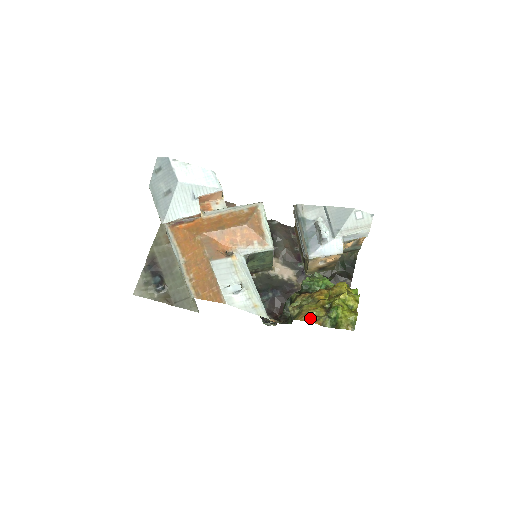
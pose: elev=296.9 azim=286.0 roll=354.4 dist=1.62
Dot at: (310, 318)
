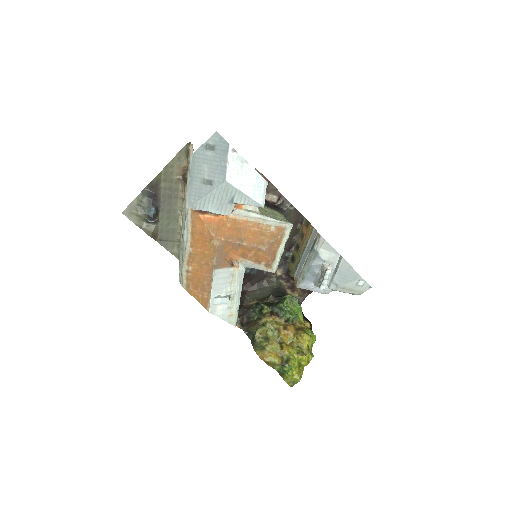
Dot at: (267, 362)
